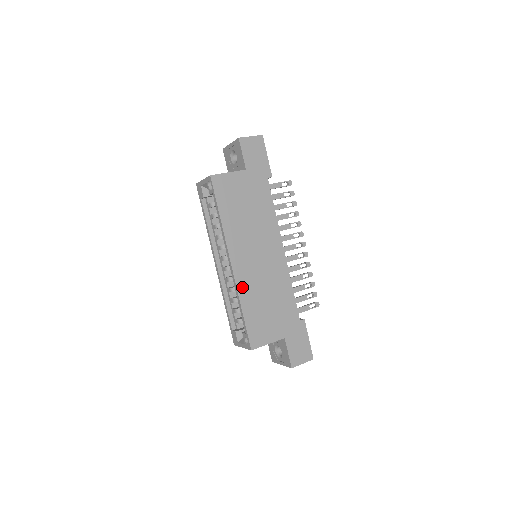
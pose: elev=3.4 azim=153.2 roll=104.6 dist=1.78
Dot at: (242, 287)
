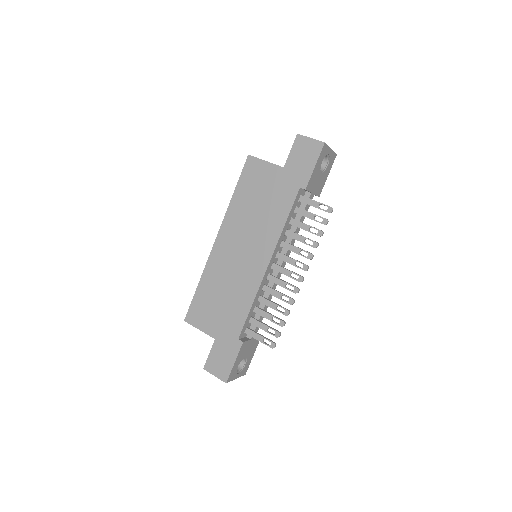
Dot at: (211, 266)
